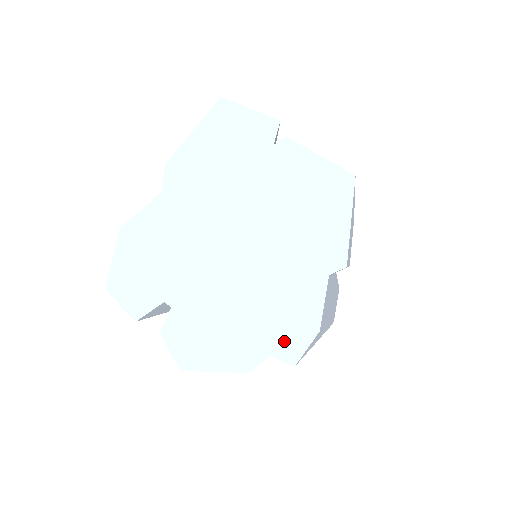
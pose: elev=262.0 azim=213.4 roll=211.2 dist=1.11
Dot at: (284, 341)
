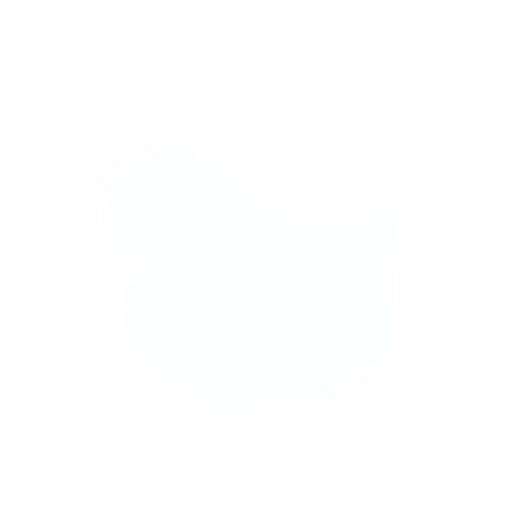
Dot at: (222, 394)
